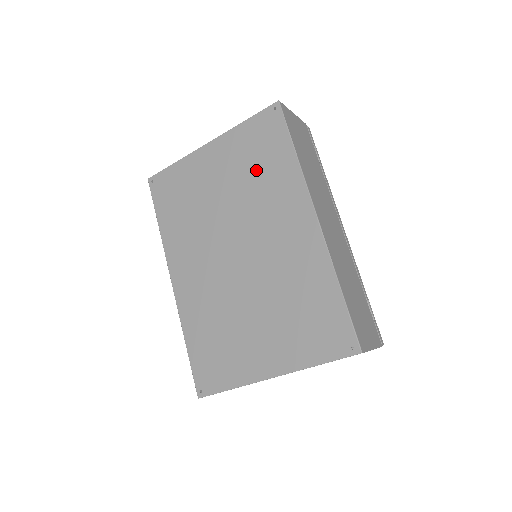
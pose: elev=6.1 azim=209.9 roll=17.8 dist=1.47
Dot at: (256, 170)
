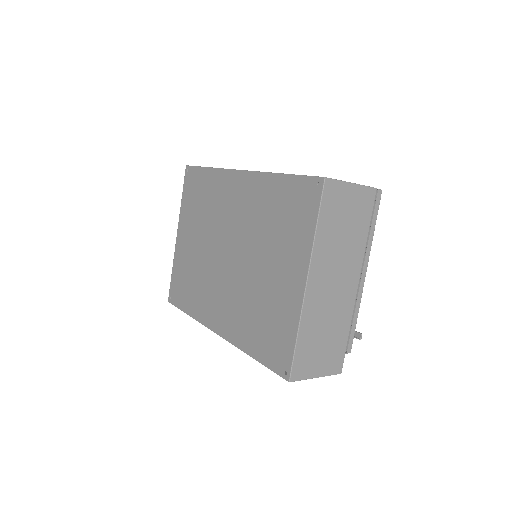
Dot at: (202, 205)
